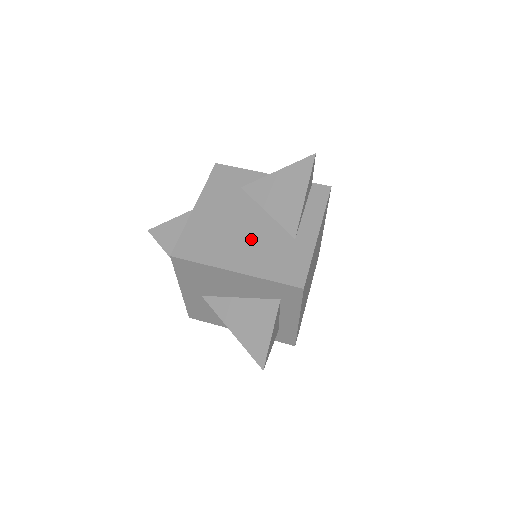
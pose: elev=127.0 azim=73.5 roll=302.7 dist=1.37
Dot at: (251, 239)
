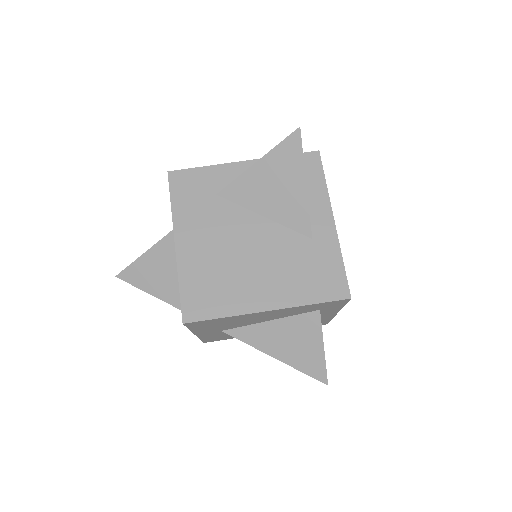
Dot at: (264, 260)
